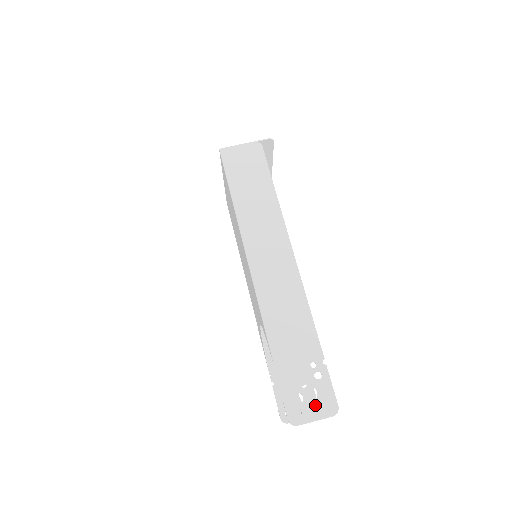
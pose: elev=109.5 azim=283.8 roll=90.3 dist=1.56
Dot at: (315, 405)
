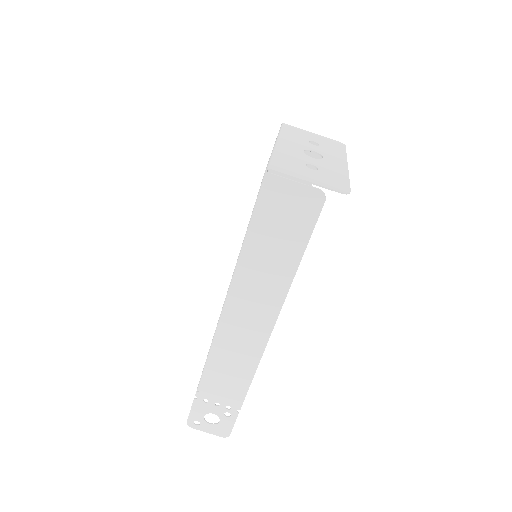
Dot at: (213, 426)
